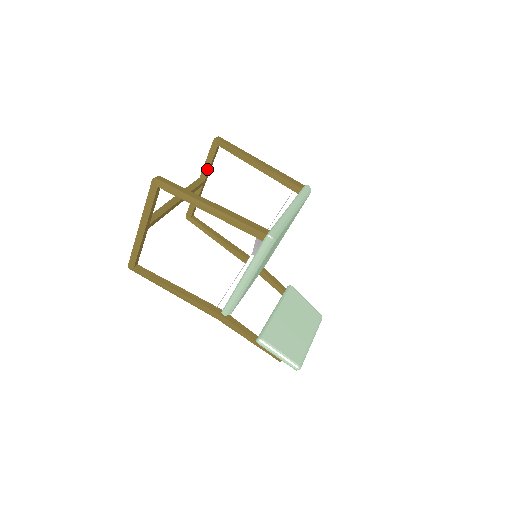
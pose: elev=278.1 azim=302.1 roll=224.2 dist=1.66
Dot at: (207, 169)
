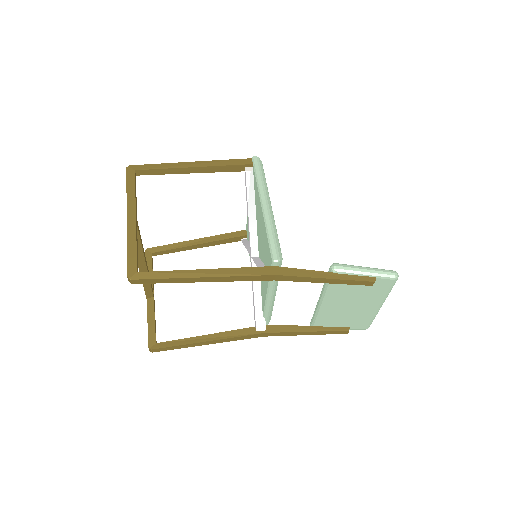
Dot at: occluded
